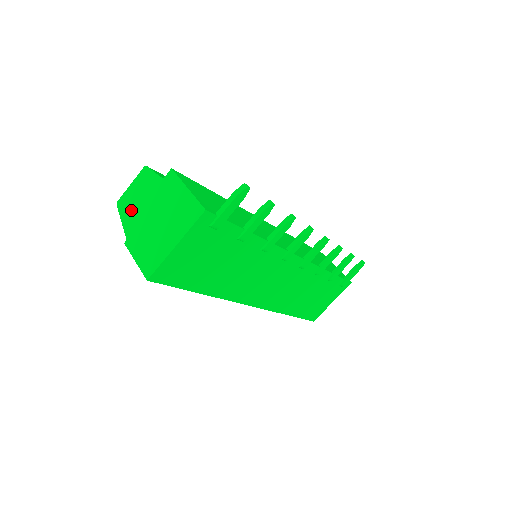
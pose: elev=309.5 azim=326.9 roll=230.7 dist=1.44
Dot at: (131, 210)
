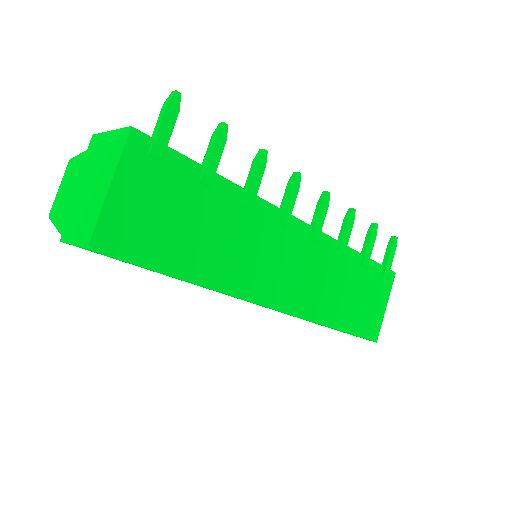
Dot at: (62, 206)
